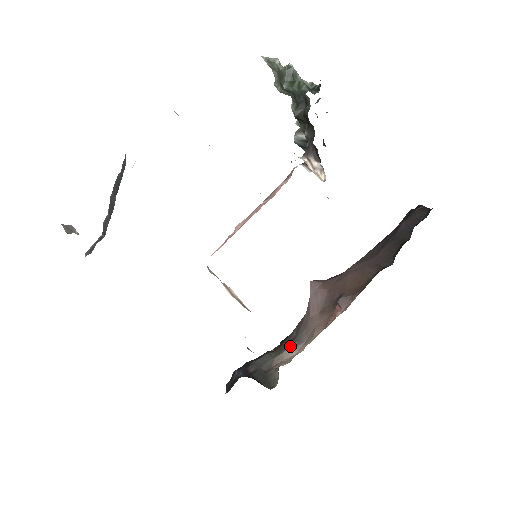
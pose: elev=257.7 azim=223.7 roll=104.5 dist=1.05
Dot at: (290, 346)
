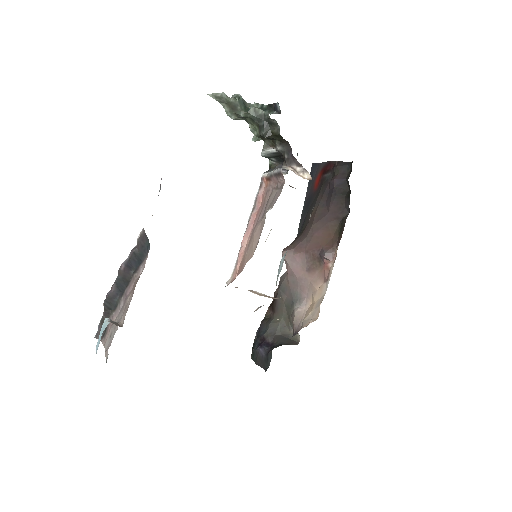
Dot at: (295, 306)
